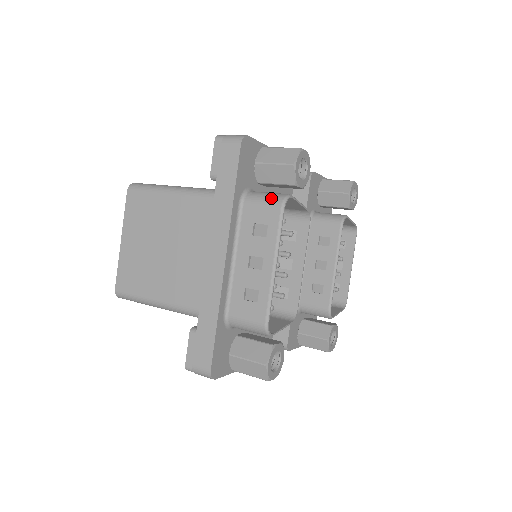
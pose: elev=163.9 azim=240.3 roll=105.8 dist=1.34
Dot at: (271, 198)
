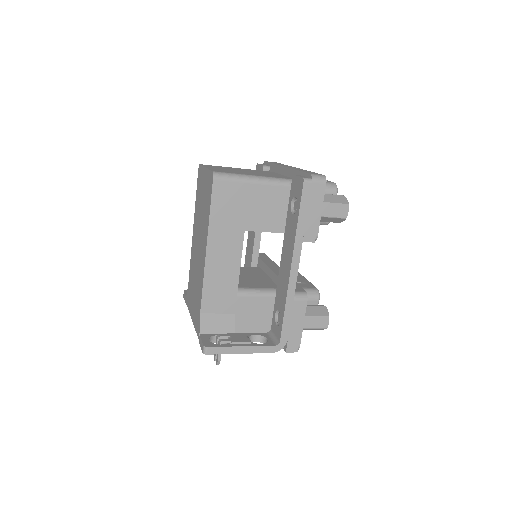
Dot at: occluded
